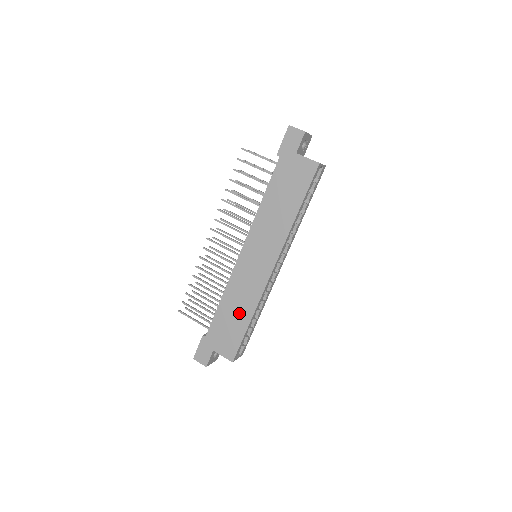
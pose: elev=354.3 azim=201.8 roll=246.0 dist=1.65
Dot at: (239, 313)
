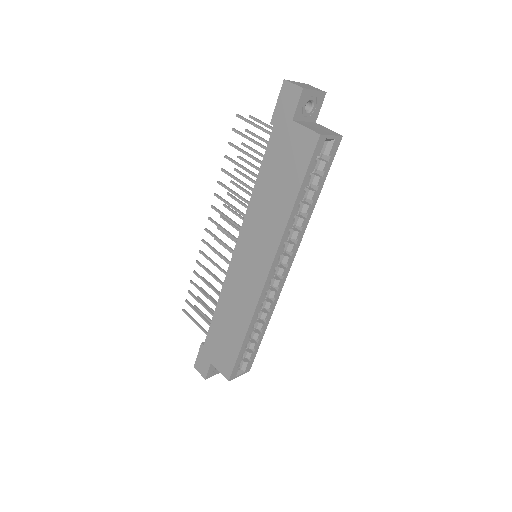
Dot at: (234, 325)
